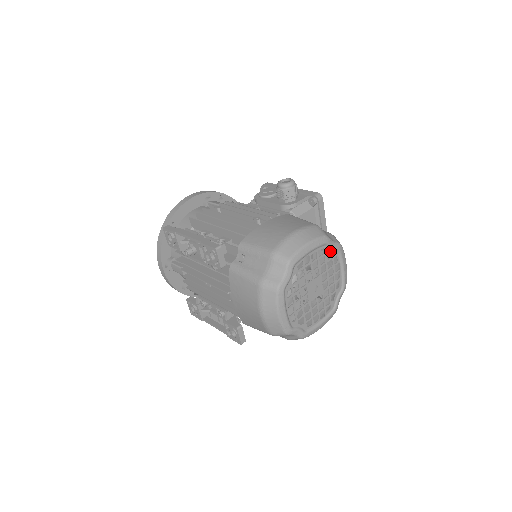
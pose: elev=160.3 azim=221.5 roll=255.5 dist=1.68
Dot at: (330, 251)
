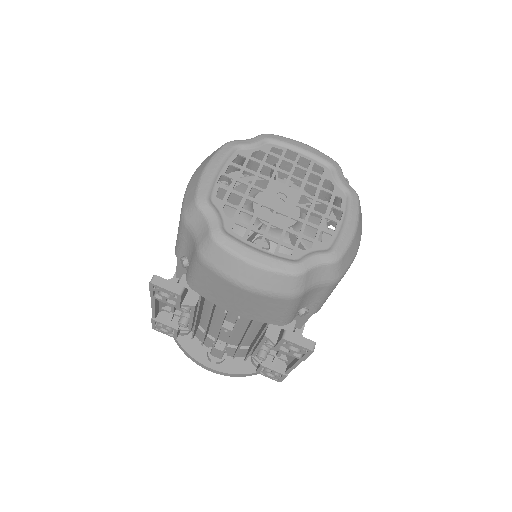
Dot at: (254, 150)
